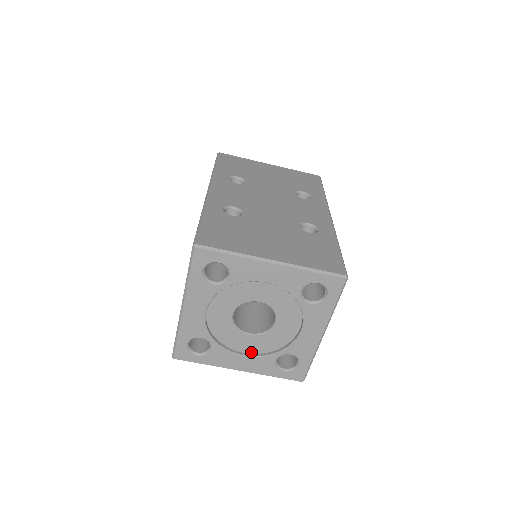
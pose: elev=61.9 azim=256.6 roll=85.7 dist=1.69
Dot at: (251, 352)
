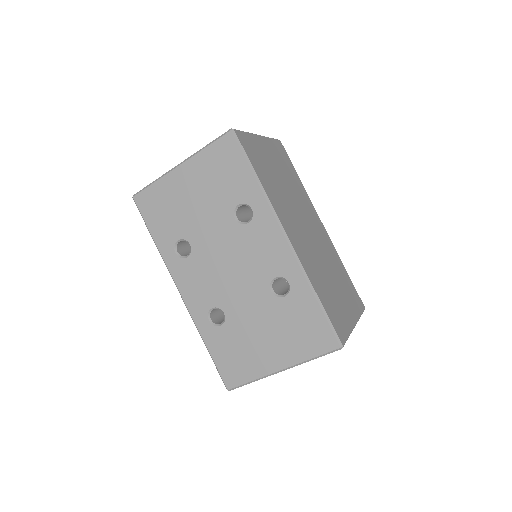
Dot at: occluded
